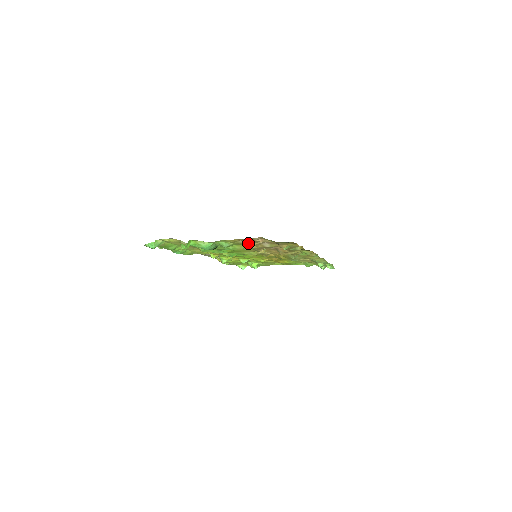
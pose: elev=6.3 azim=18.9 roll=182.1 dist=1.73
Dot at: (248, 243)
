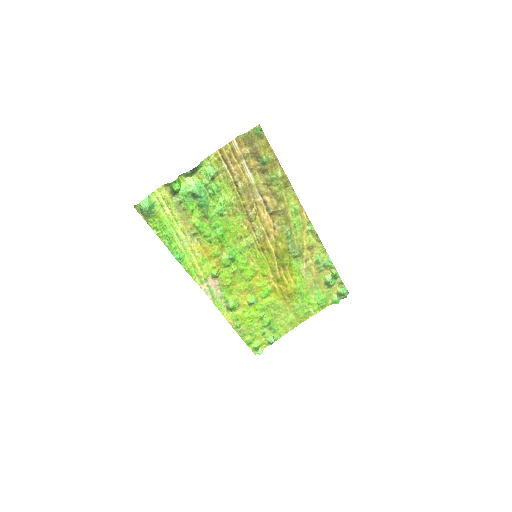
Dot at: (232, 171)
